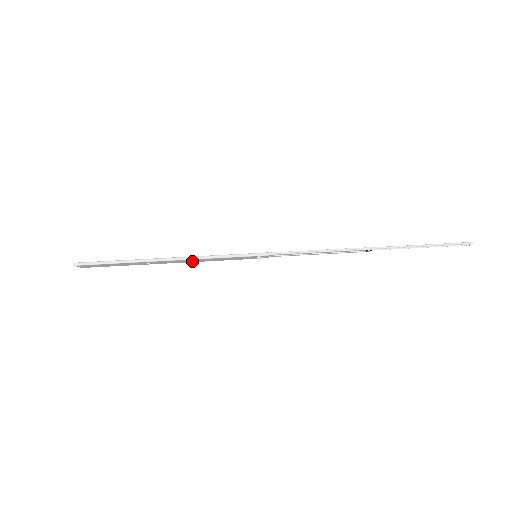
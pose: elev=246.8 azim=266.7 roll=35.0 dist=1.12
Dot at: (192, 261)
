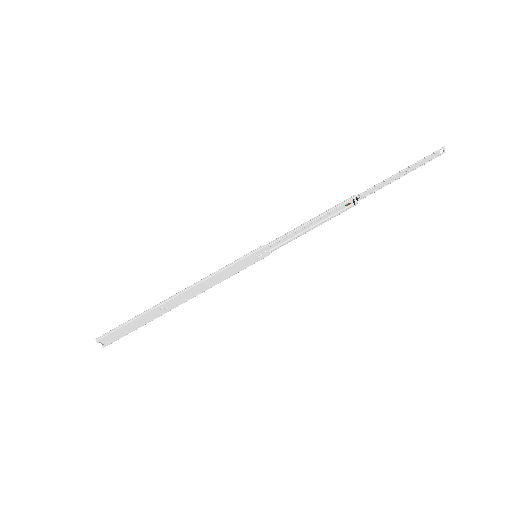
Dot at: (201, 290)
